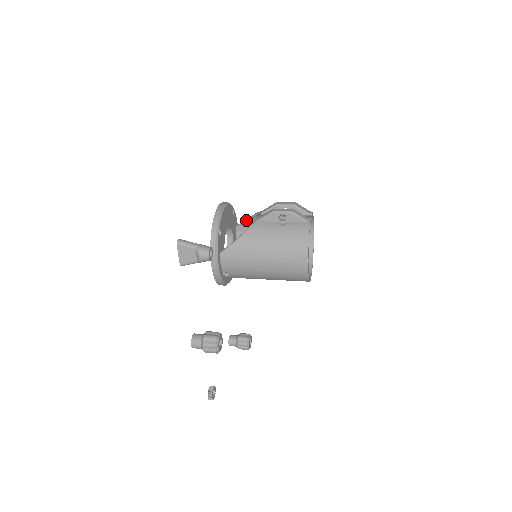
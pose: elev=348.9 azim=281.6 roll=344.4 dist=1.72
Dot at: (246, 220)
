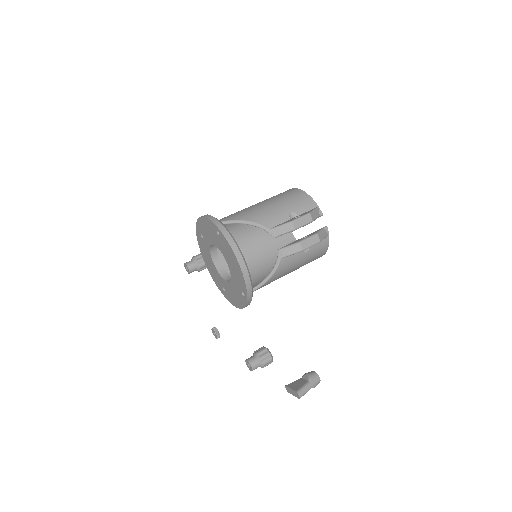
Dot at: occluded
